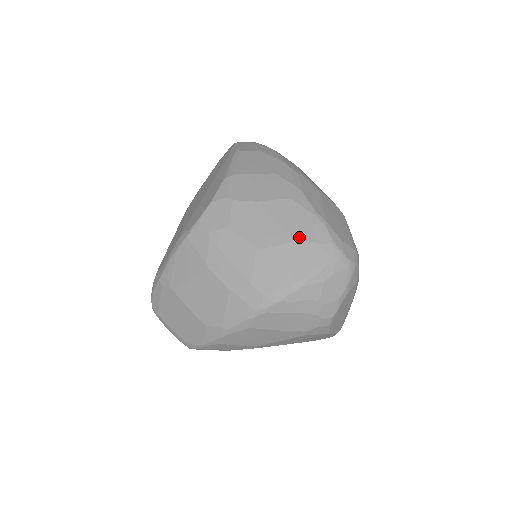
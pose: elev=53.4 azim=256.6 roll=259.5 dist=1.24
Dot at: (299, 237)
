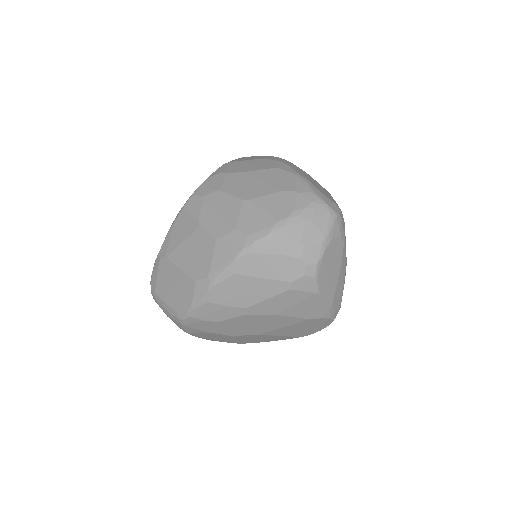
Dot at: (282, 189)
